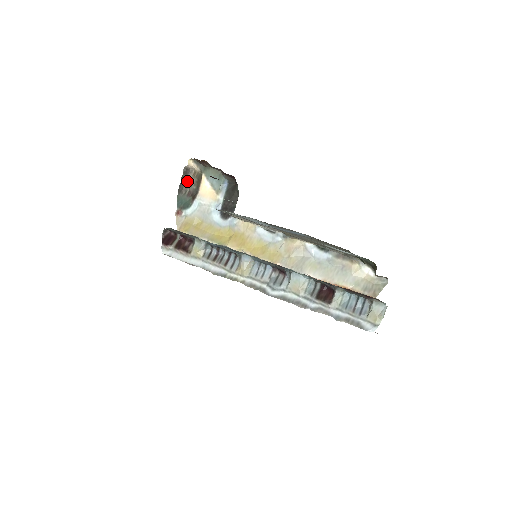
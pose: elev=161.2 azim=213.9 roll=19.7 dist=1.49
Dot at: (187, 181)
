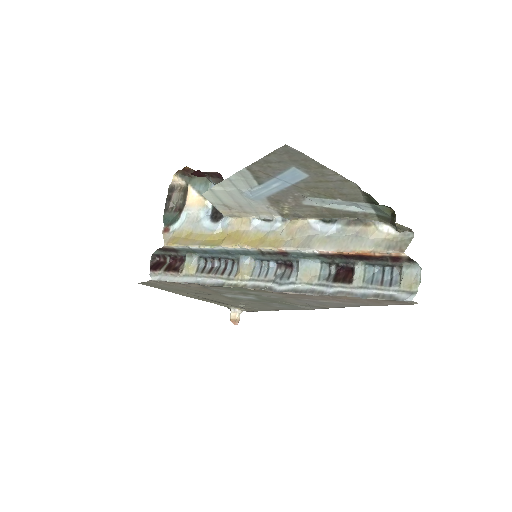
Dot at: (173, 198)
